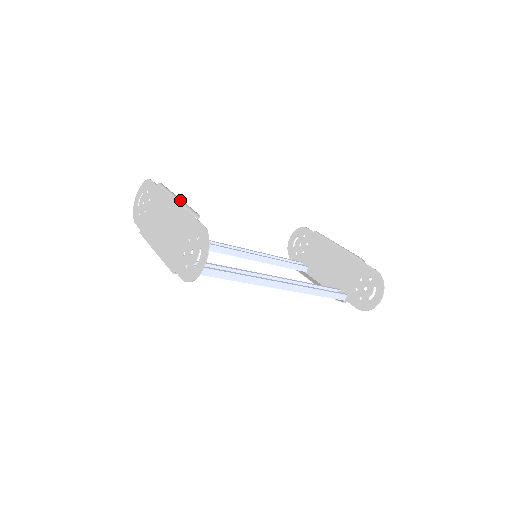
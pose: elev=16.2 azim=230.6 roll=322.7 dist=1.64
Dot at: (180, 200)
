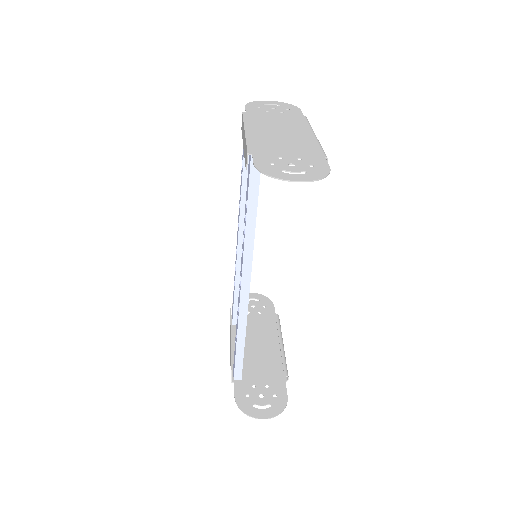
Dot at: occluded
